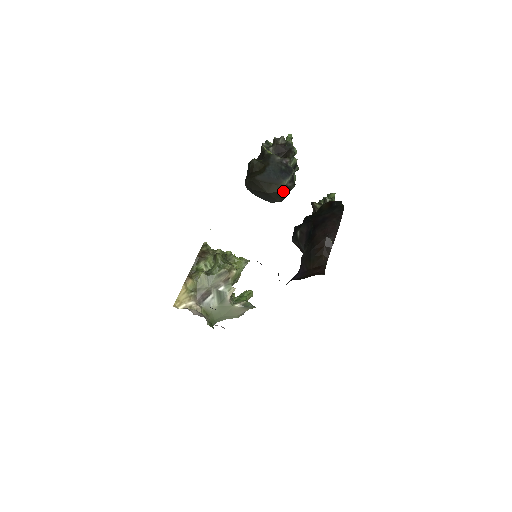
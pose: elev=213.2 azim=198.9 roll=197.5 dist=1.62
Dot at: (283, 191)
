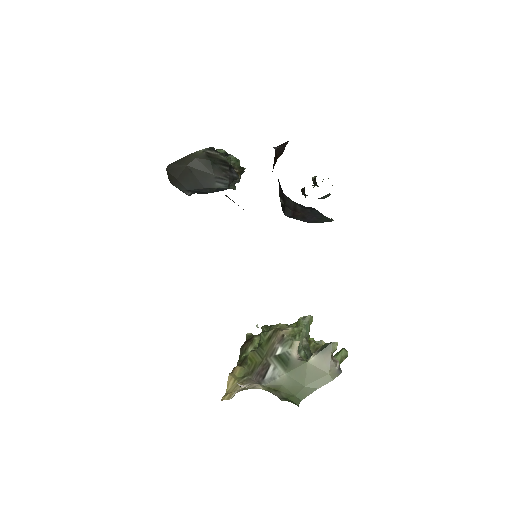
Dot at: (205, 158)
